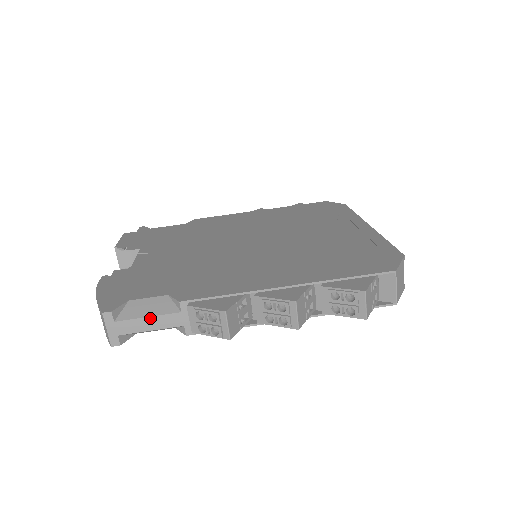
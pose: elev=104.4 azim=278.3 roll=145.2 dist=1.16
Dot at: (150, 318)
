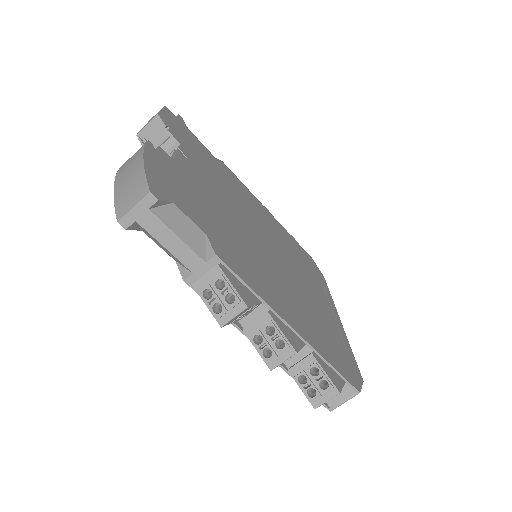
Dot at: (179, 239)
